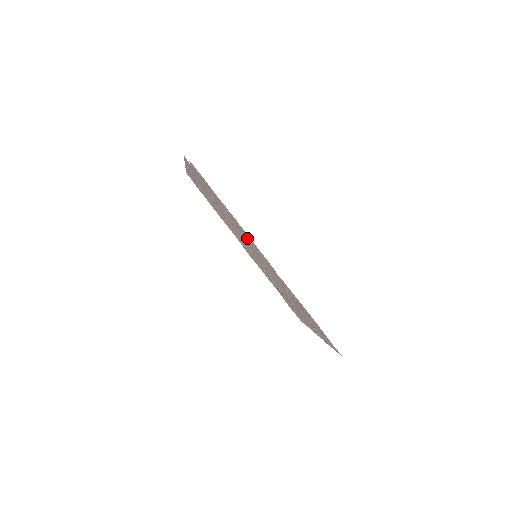
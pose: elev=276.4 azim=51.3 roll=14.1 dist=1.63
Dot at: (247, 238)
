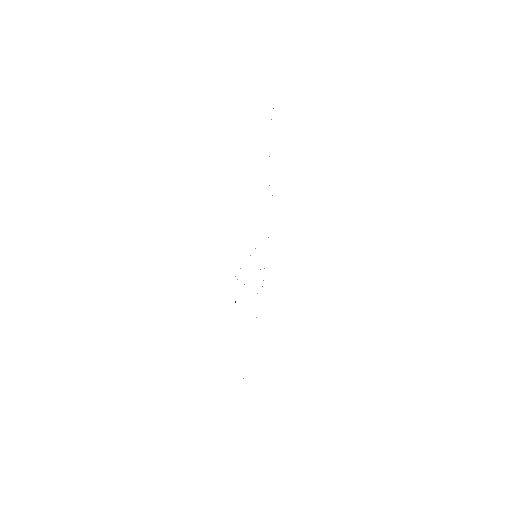
Dot at: occluded
